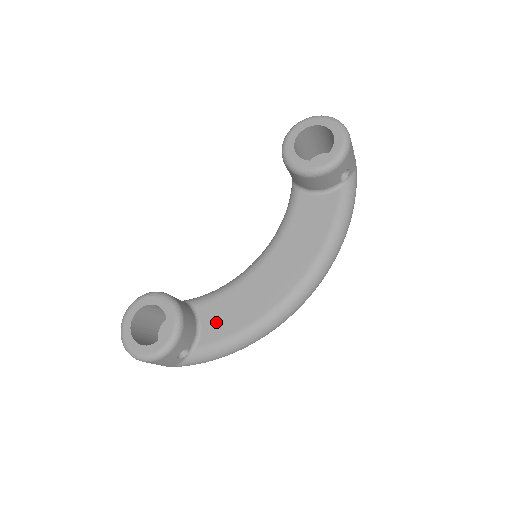
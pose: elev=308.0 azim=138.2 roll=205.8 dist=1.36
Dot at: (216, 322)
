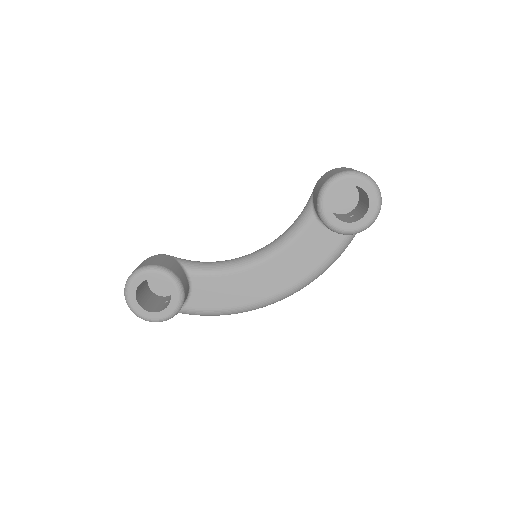
Dot at: (205, 295)
